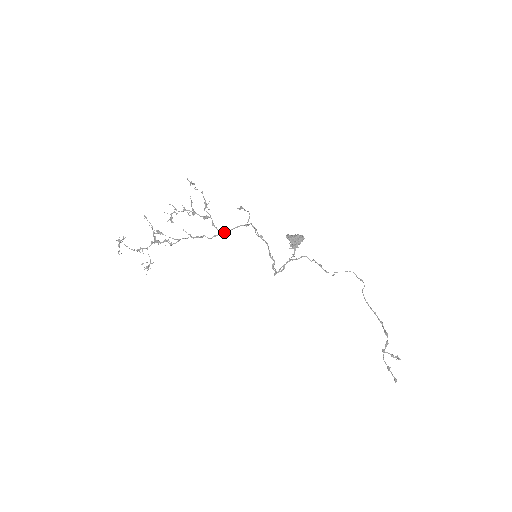
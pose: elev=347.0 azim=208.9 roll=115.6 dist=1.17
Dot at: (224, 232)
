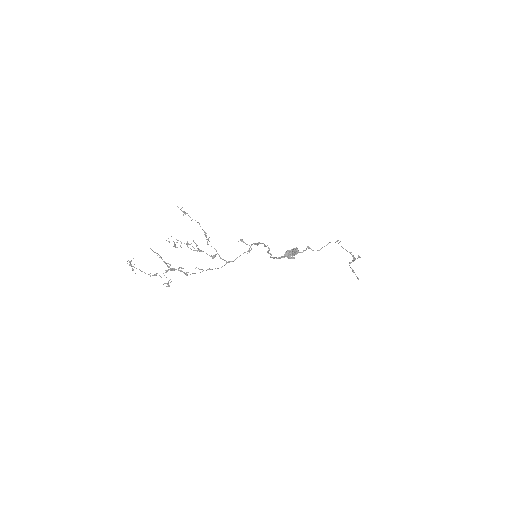
Dot at: (231, 261)
